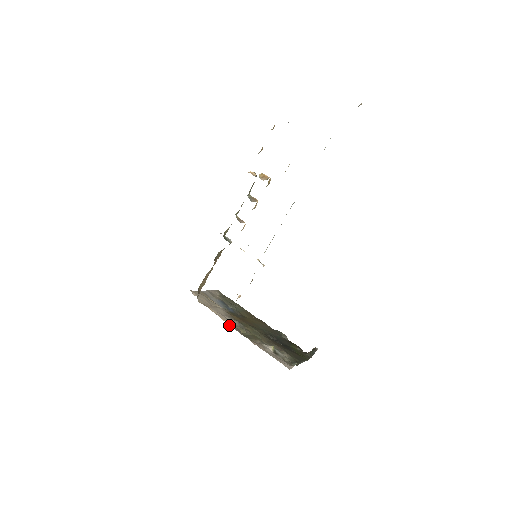
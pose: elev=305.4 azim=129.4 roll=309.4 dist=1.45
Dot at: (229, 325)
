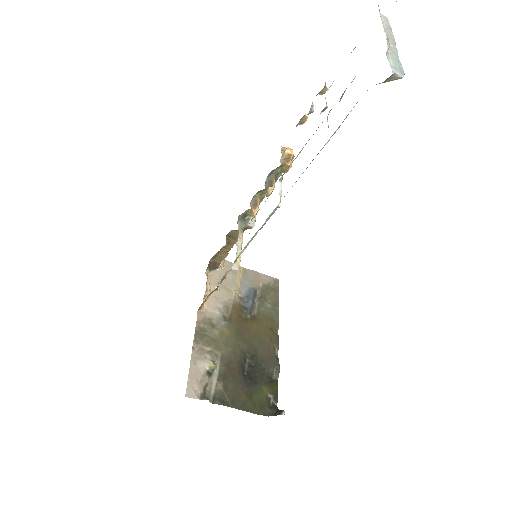
Dot at: (200, 312)
